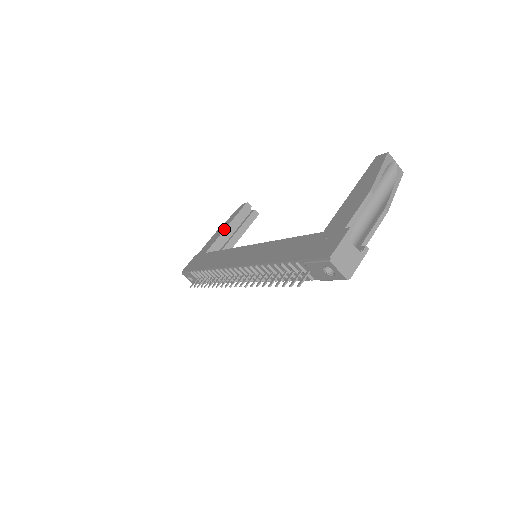
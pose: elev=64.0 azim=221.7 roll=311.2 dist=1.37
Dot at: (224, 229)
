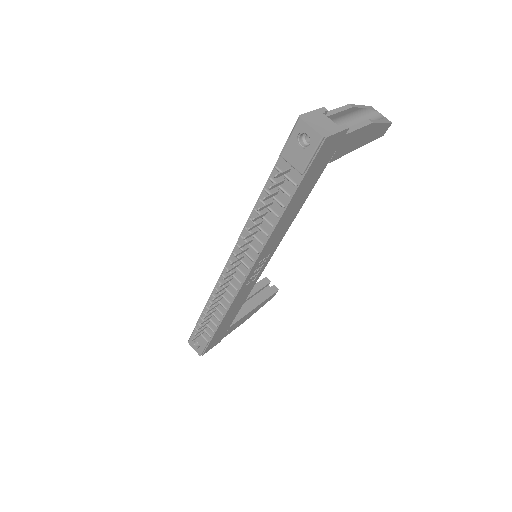
Dot at: occluded
